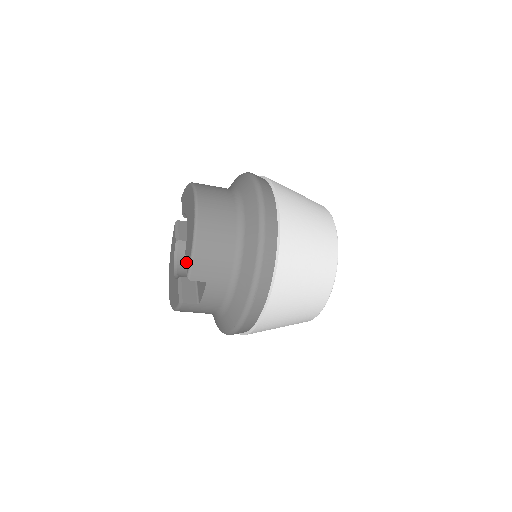
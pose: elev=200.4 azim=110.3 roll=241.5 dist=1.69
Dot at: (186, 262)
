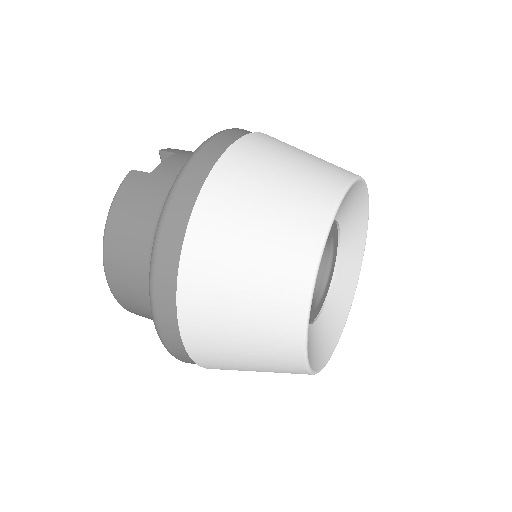
Dot at: occluded
